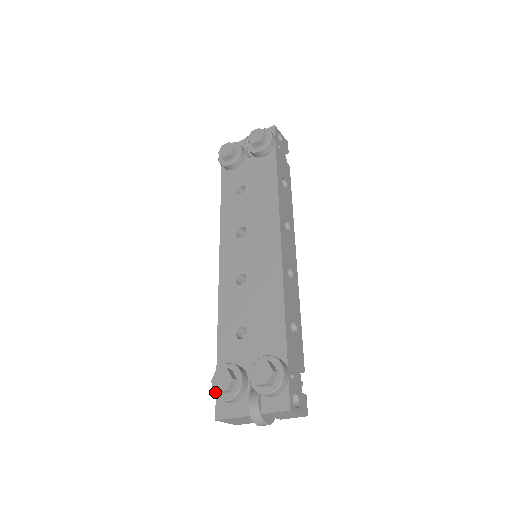
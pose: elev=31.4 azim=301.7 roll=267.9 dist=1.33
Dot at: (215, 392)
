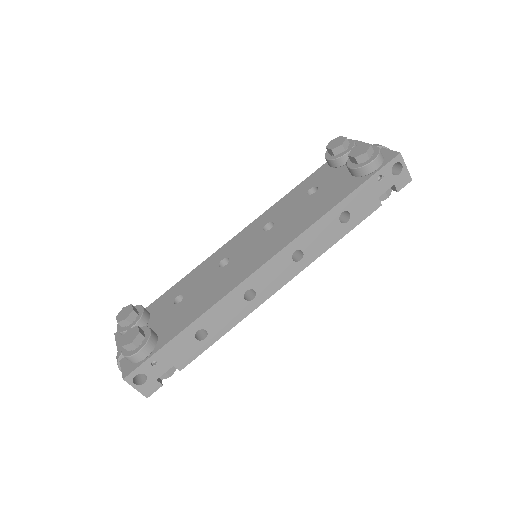
Dot at: occluded
